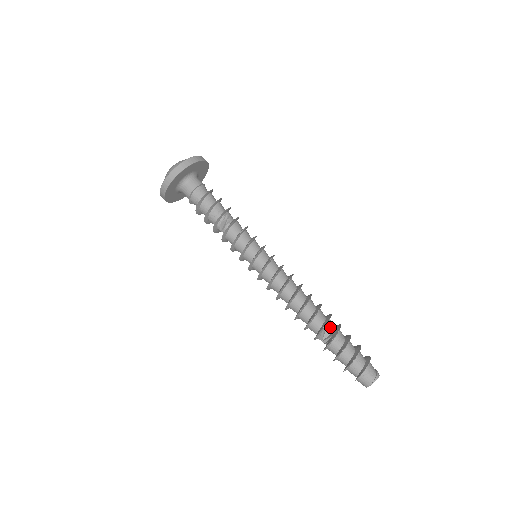
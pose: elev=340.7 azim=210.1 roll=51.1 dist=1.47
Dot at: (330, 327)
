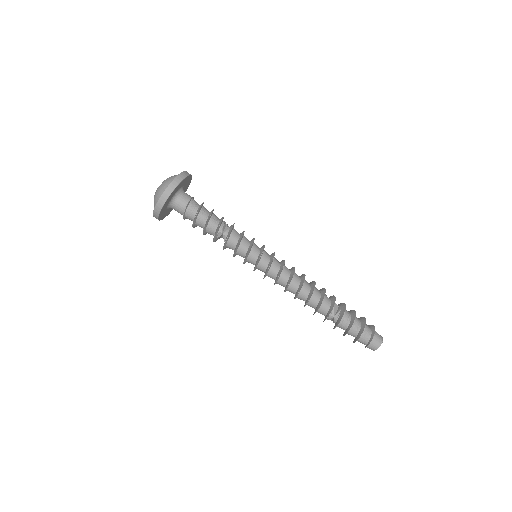
Dot at: (335, 304)
